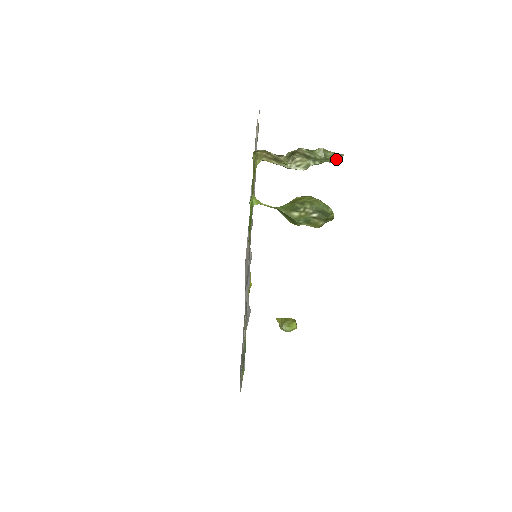
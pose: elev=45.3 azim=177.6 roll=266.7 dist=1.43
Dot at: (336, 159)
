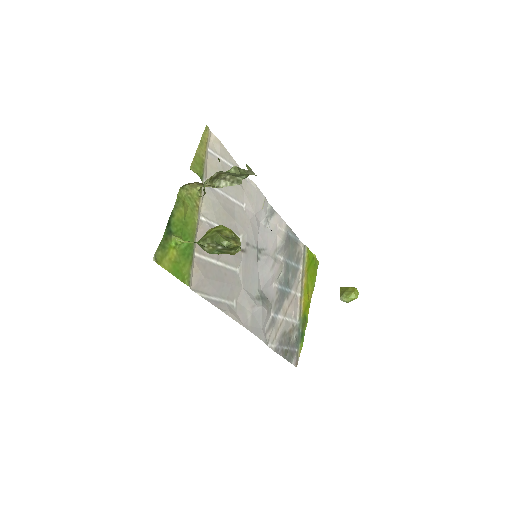
Dot at: (250, 173)
